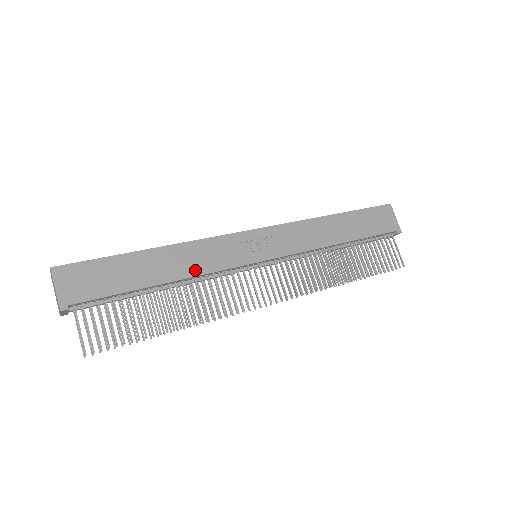
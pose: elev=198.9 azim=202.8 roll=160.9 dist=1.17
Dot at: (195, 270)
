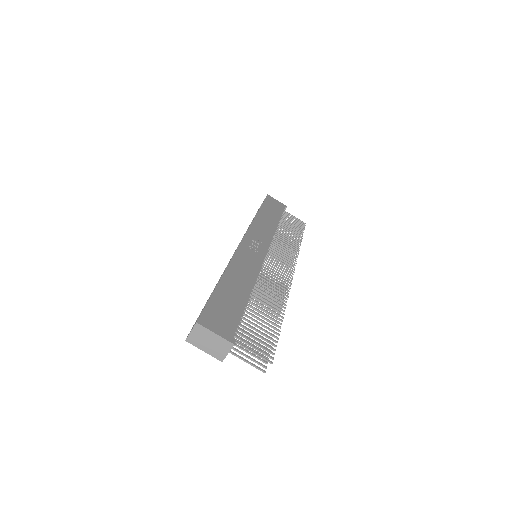
Dot at: (252, 276)
